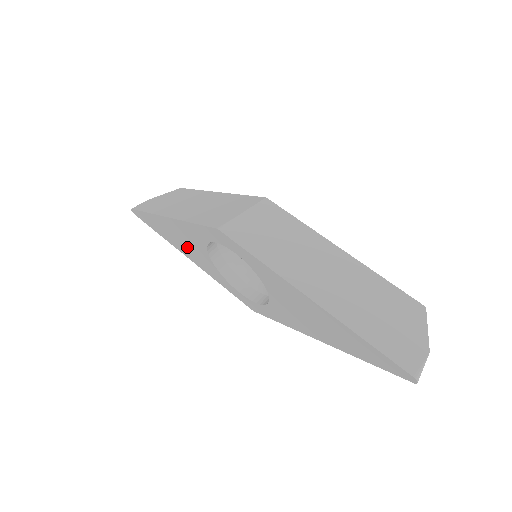
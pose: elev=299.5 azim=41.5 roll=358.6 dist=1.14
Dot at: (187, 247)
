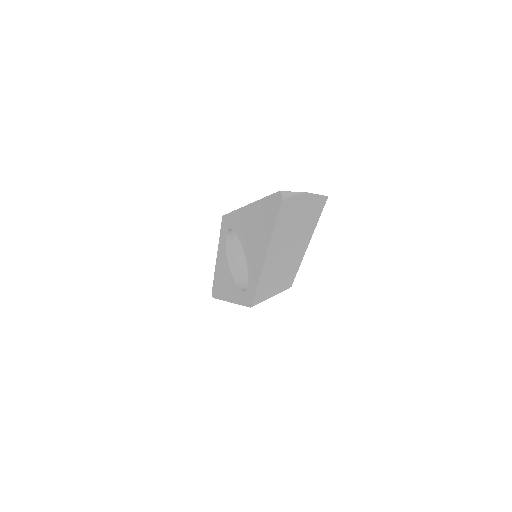
Dot at: (225, 283)
